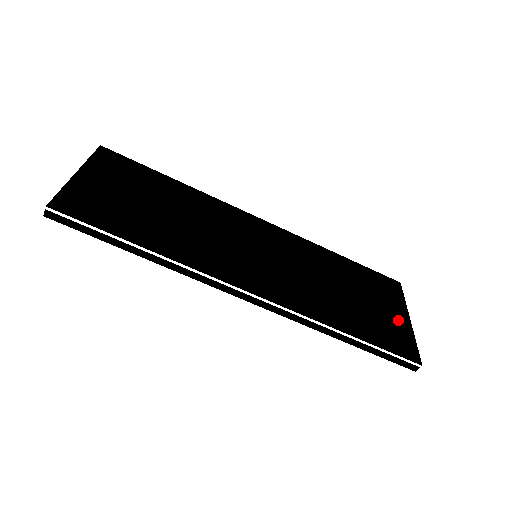
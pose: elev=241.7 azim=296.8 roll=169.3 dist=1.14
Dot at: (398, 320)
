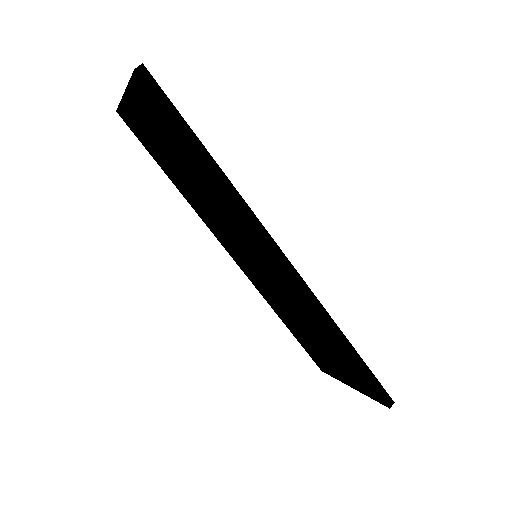
Dot at: occluded
